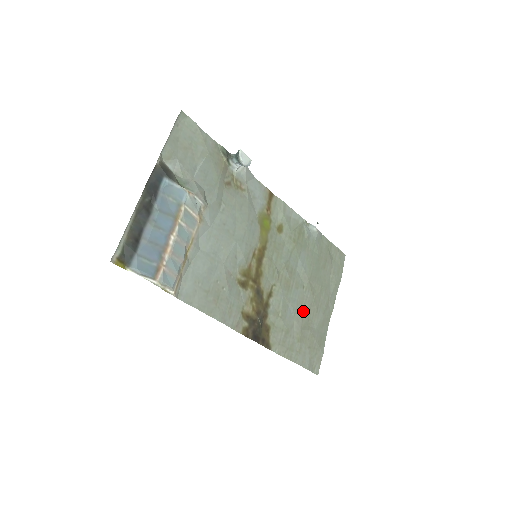
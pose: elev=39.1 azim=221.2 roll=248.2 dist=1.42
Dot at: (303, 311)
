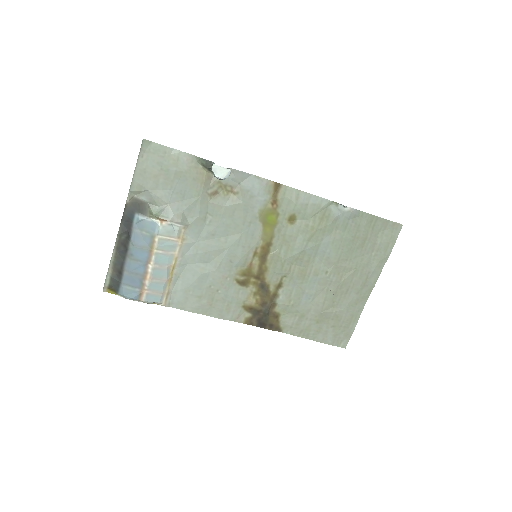
Dot at: (325, 295)
